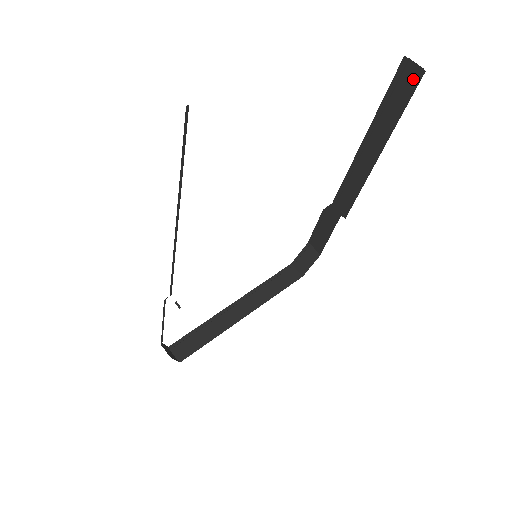
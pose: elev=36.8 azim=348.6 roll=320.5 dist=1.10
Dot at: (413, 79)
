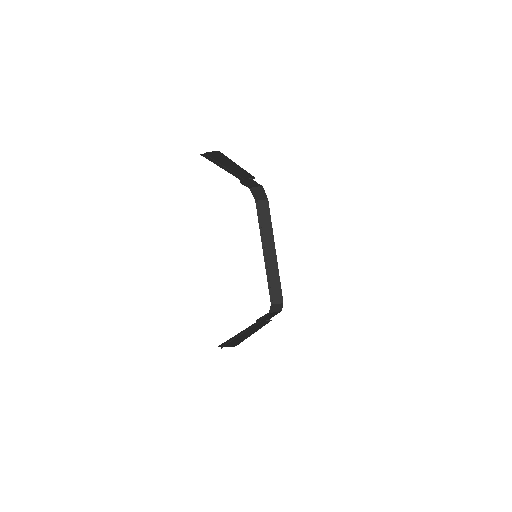
Dot at: (216, 154)
